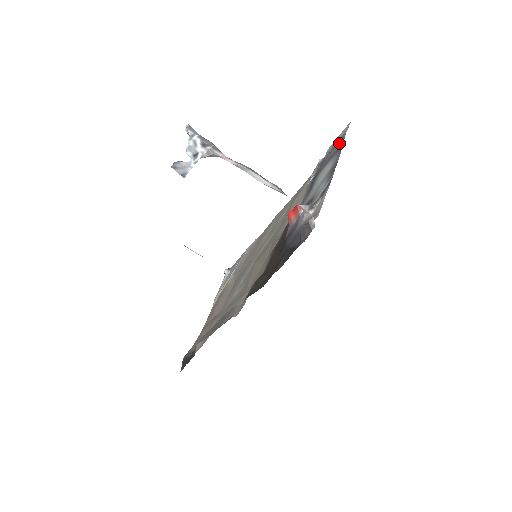
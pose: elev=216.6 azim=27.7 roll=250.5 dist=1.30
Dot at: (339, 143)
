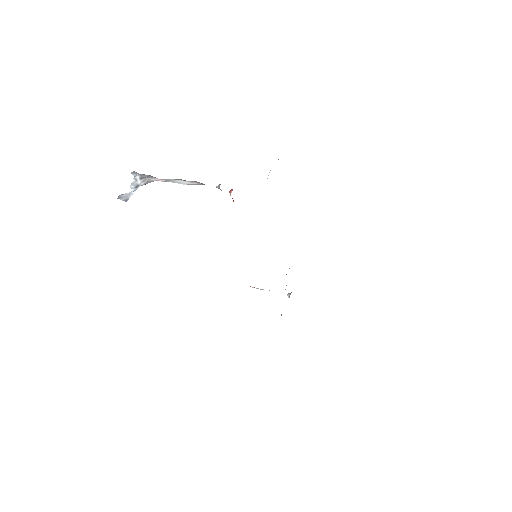
Dot at: occluded
